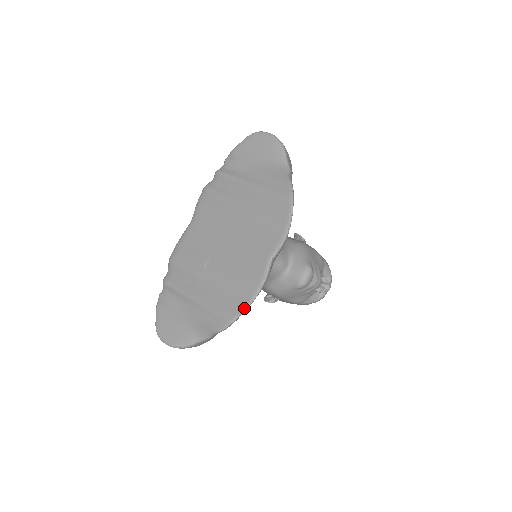
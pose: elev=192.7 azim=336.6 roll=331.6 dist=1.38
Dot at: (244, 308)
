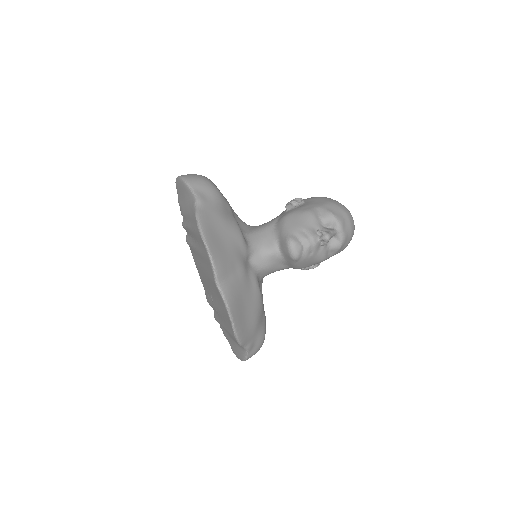
Dot at: (232, 326)
